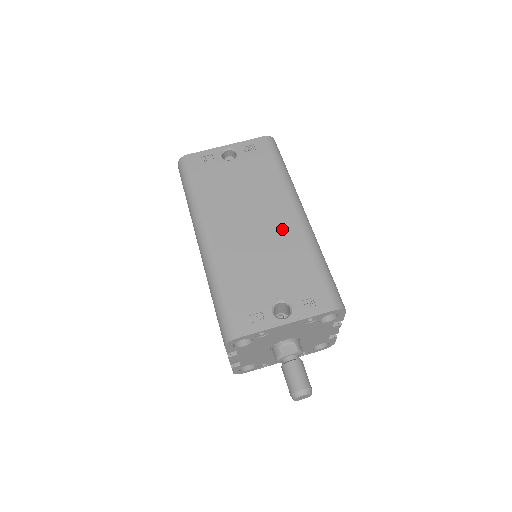
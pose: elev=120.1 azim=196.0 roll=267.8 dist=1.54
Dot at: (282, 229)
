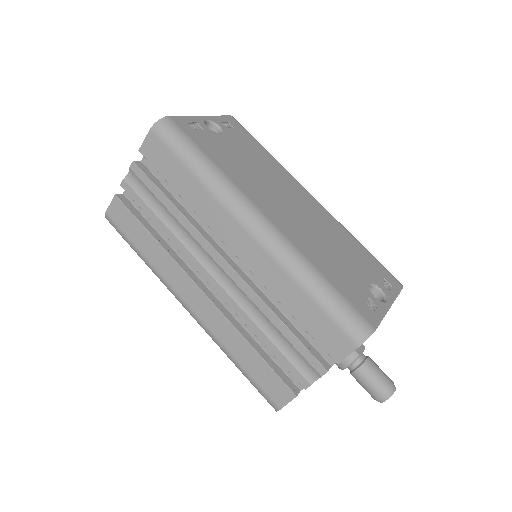
Dot at: (317, 213)
